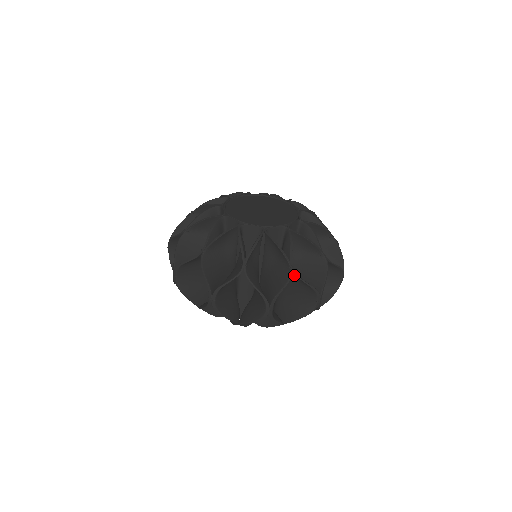
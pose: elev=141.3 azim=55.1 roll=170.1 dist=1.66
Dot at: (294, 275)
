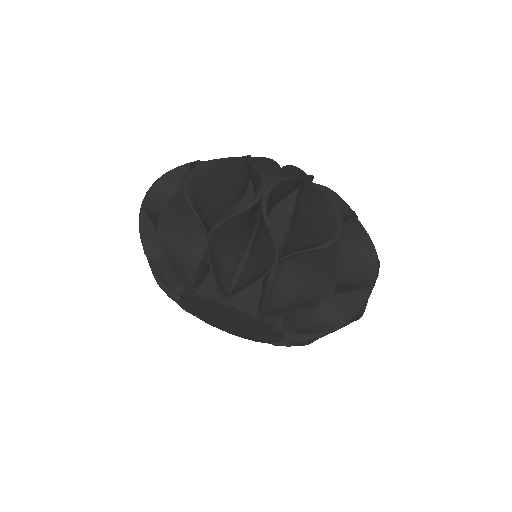
Dot at: (308, 207)
